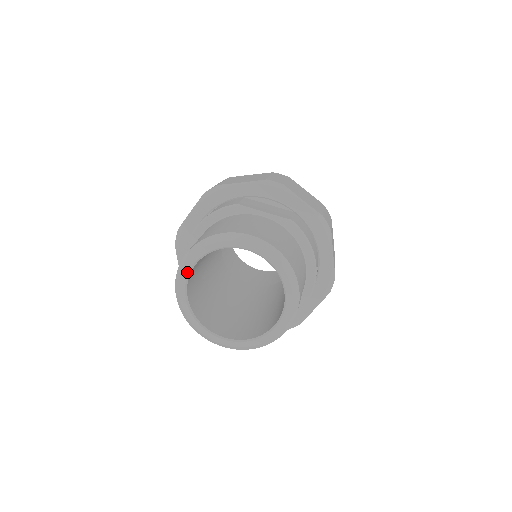
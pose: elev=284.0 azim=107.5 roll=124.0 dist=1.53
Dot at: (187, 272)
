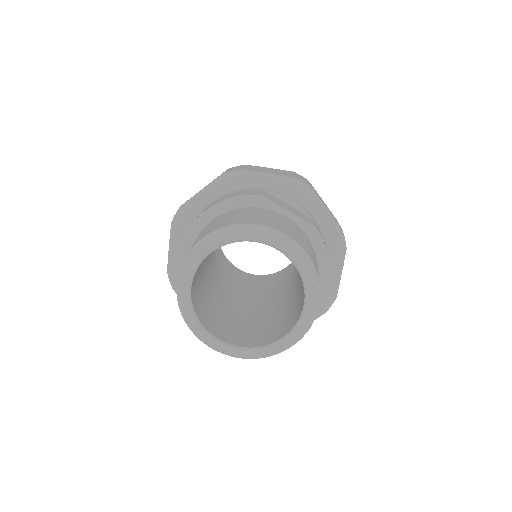
Dot at: (200, 258)
